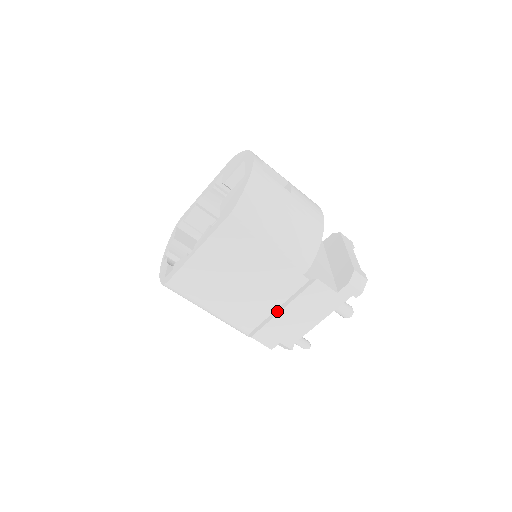
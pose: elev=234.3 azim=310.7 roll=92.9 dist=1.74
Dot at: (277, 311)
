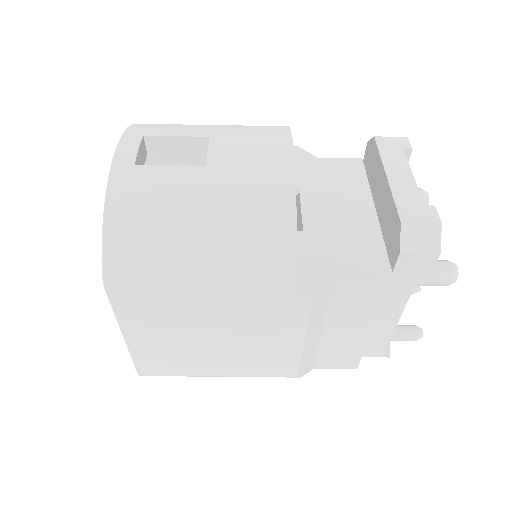
Dot at: (312, 339)
